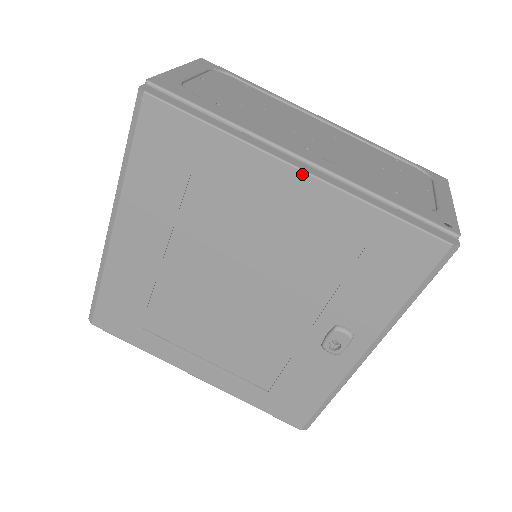
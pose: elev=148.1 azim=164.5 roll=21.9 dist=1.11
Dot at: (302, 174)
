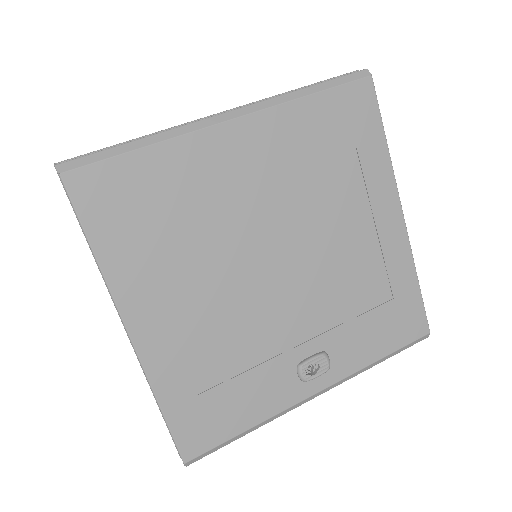
Dot at: (402, 220)
